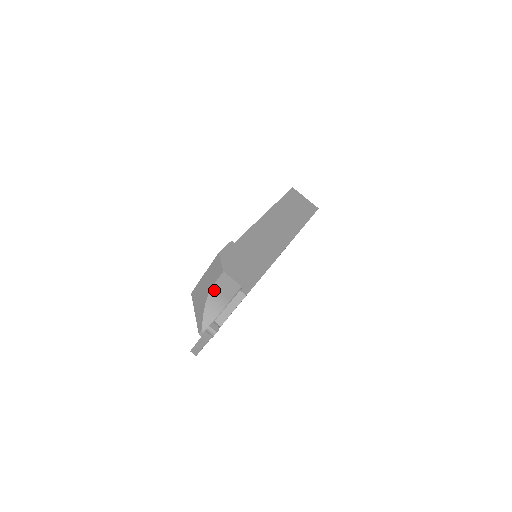
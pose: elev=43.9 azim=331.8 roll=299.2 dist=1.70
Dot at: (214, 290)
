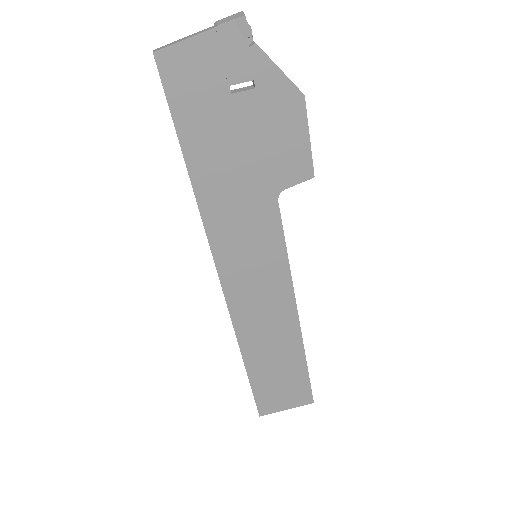
Dot at: occluded
